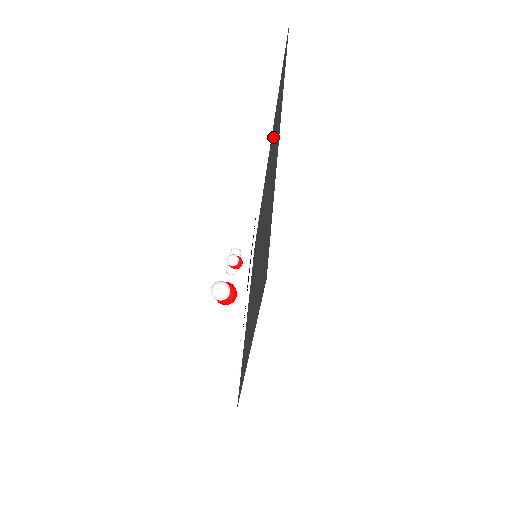
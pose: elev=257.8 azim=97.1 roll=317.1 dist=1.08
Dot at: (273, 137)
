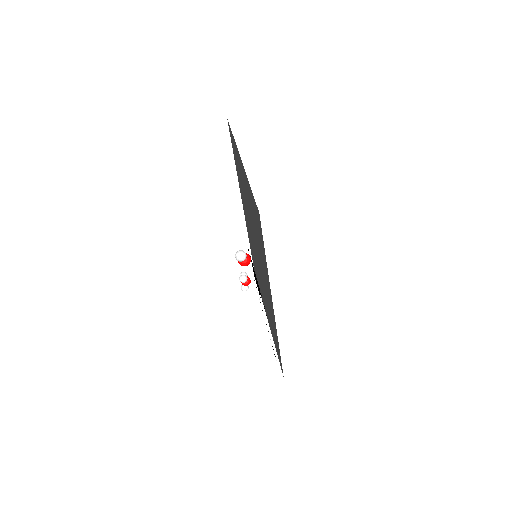
Dot at: (240, 180)
